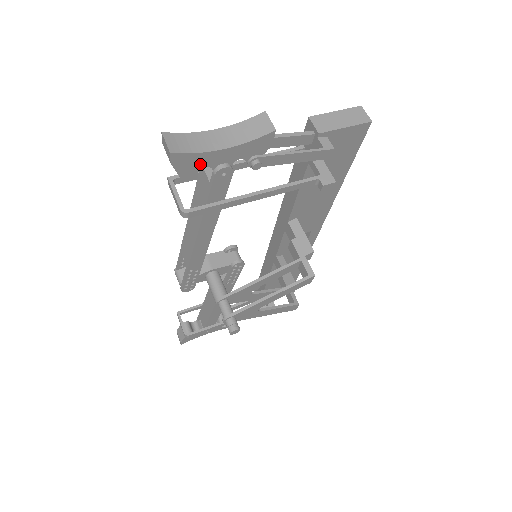
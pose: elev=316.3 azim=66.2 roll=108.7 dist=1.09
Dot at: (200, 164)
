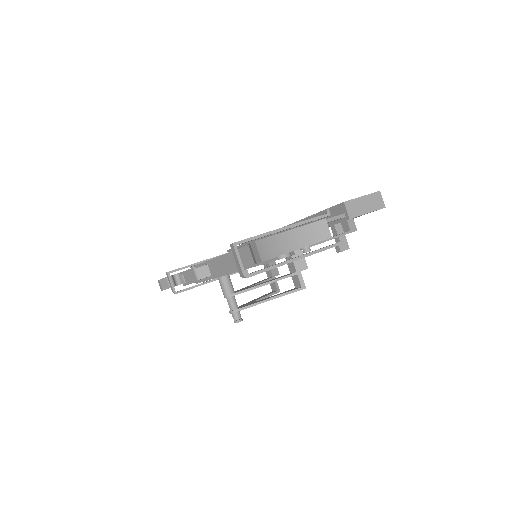
Dot at: occluded
